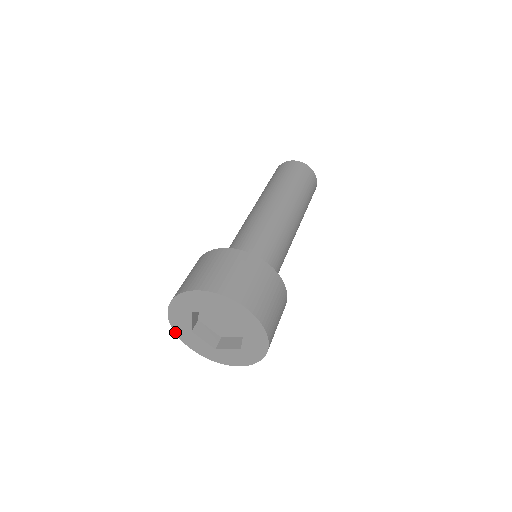
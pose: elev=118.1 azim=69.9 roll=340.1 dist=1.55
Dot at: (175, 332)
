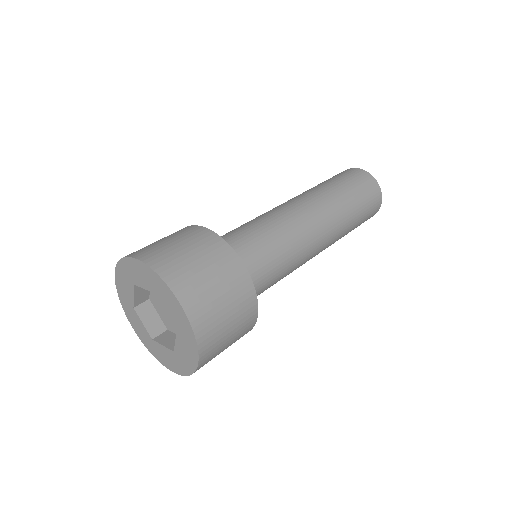
Dot at: (120, 261)
